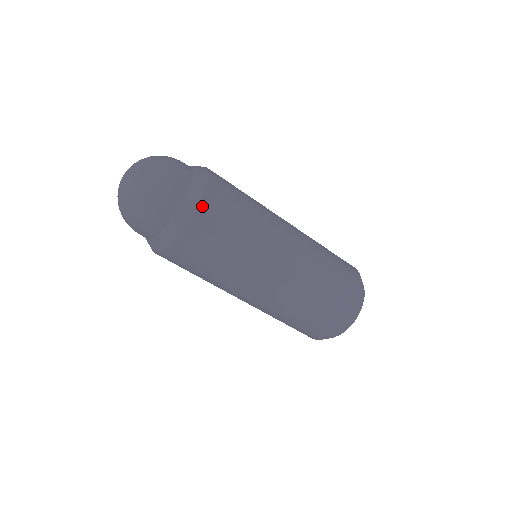
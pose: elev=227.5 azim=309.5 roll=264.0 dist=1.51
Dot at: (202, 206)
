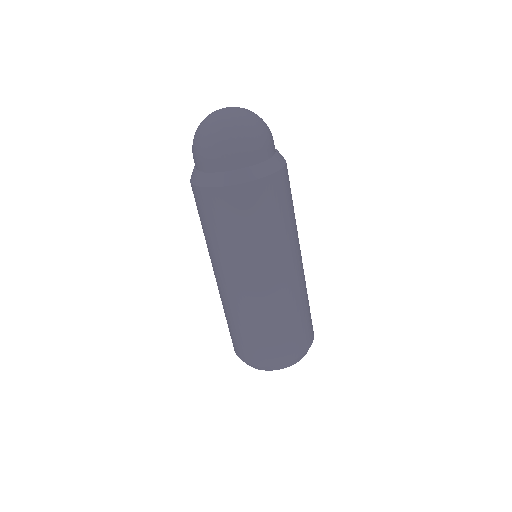
Dot at: (277, 176)
